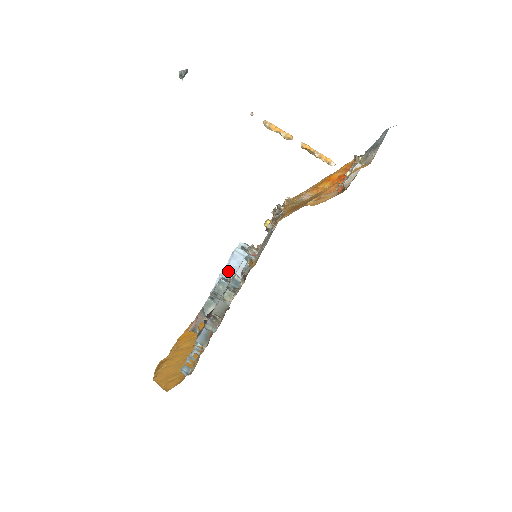
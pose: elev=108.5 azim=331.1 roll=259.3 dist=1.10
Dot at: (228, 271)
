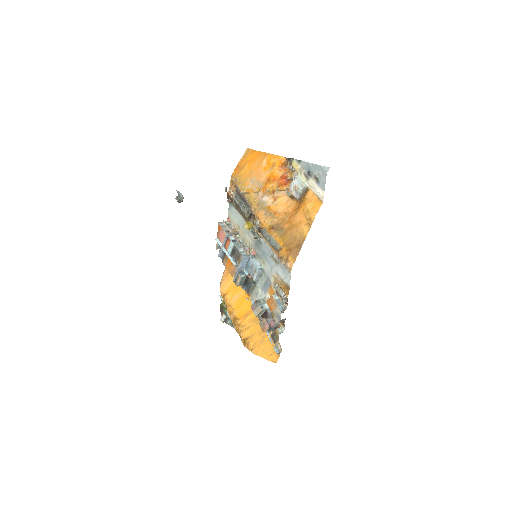
Dot at: (240, 268)
